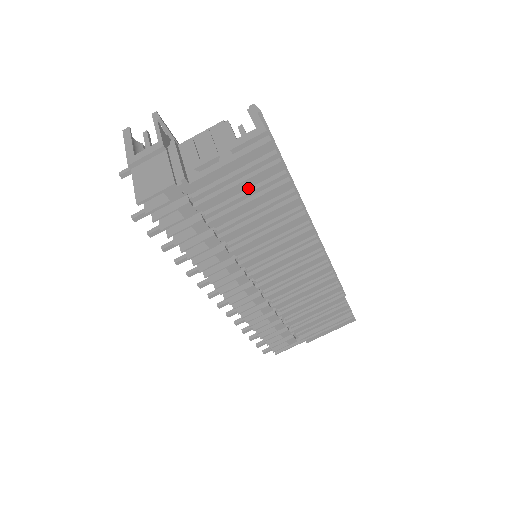
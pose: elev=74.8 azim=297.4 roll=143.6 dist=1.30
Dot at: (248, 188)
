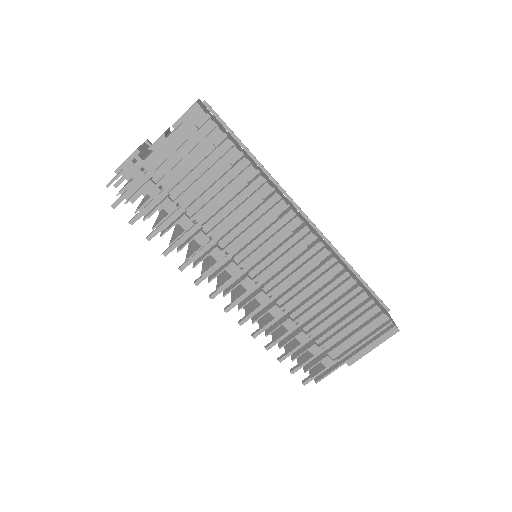
Dot at: (201, 162)
